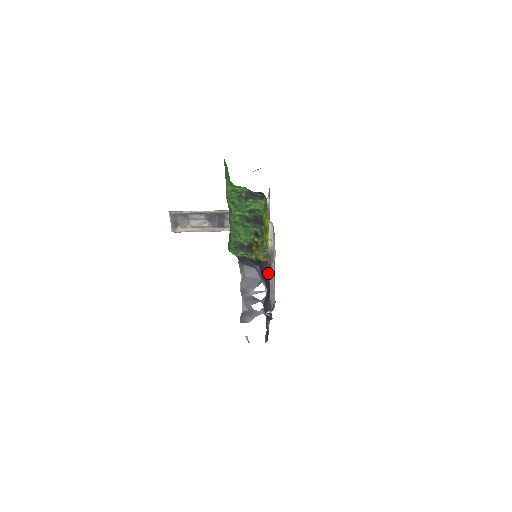
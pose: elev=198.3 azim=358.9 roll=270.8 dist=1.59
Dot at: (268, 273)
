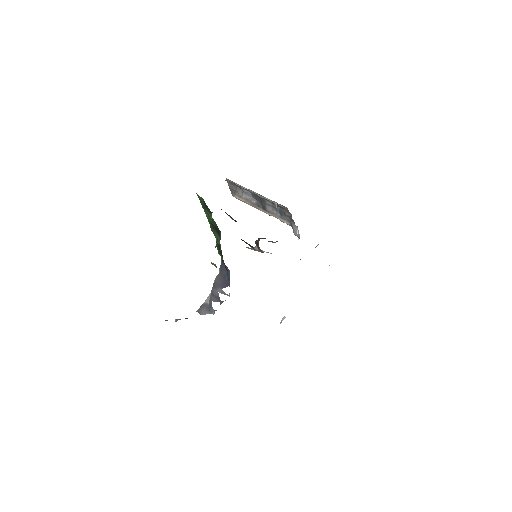
Dot at: occluded
